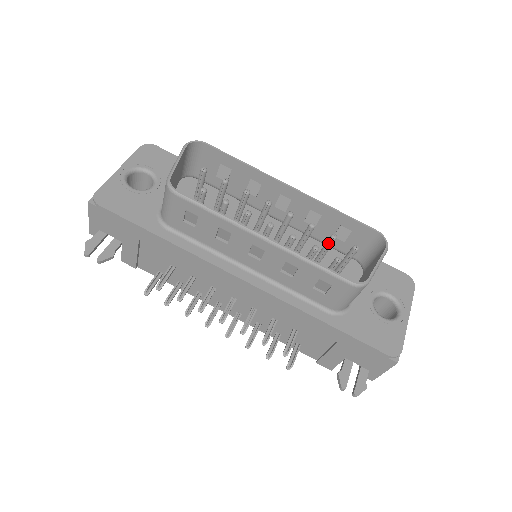
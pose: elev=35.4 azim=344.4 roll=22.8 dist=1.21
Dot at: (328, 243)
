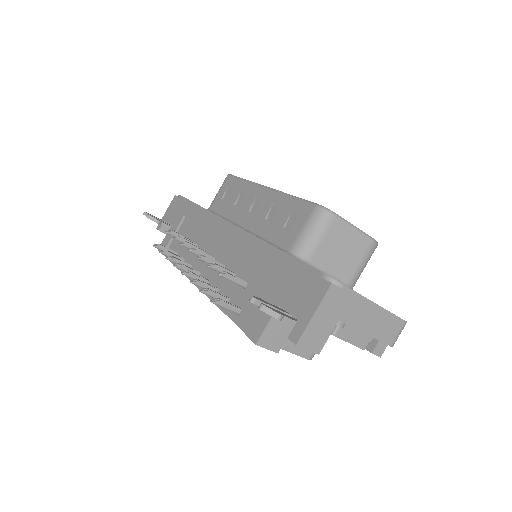
Dot at: occluded
